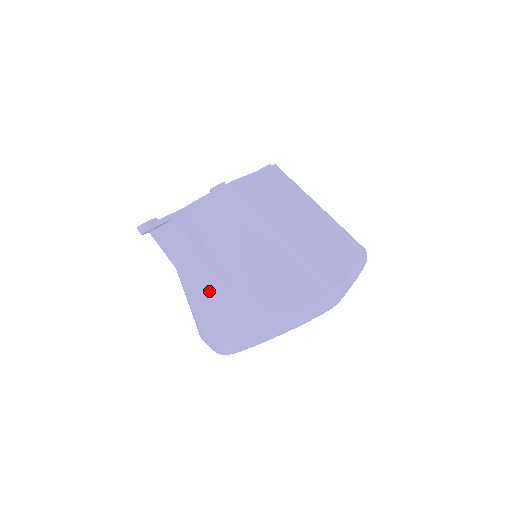
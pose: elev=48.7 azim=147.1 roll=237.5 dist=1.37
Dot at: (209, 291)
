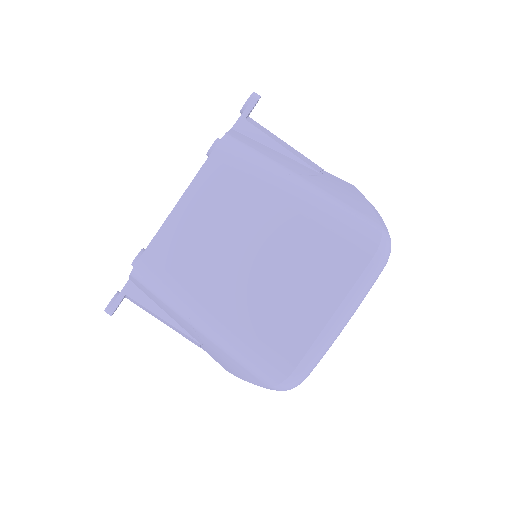
Dot at: (196, 343)
